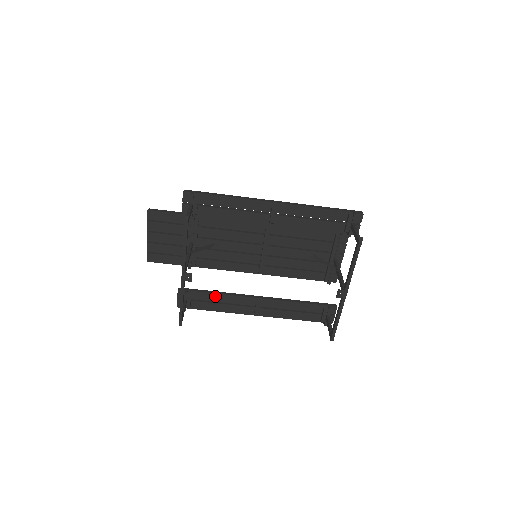
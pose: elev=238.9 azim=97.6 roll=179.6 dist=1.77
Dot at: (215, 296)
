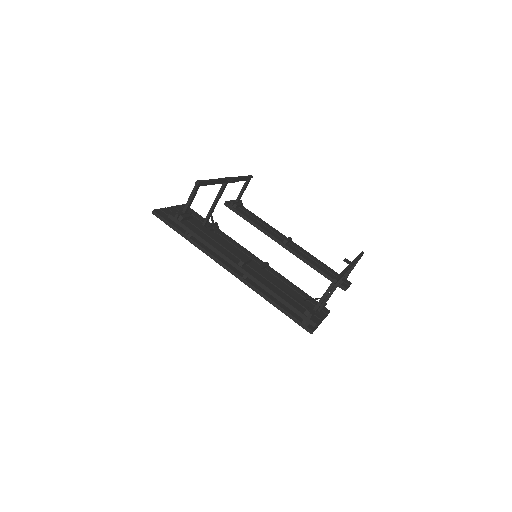
Dot at: (211, 233)
